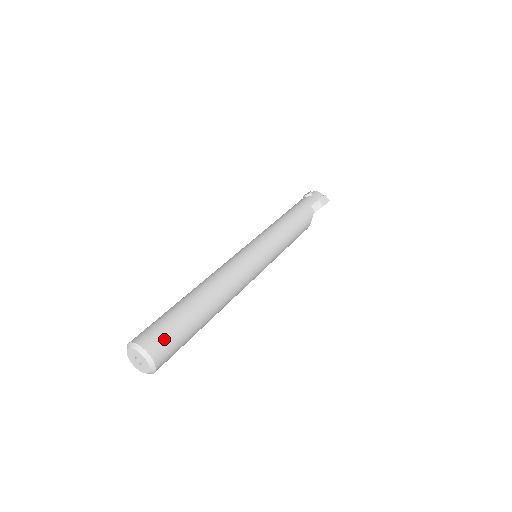
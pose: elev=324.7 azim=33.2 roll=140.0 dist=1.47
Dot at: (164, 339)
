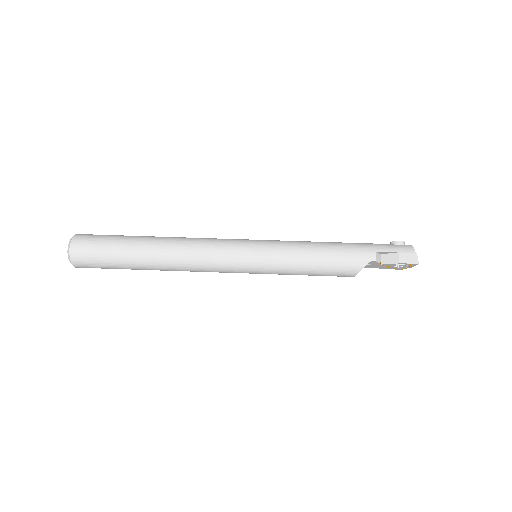
Dot at: (90, 244)
